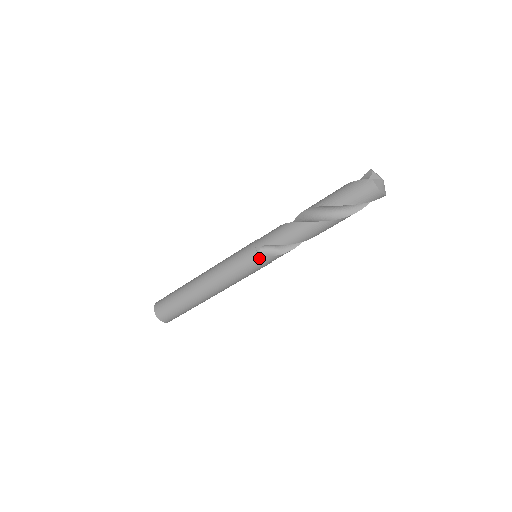
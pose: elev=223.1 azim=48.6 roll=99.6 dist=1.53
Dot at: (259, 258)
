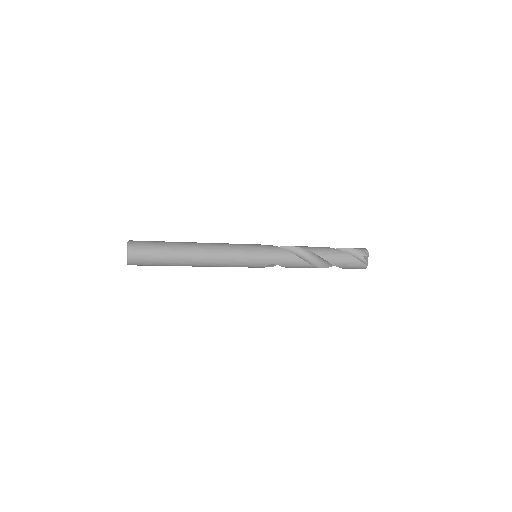
Dot at: occluded
